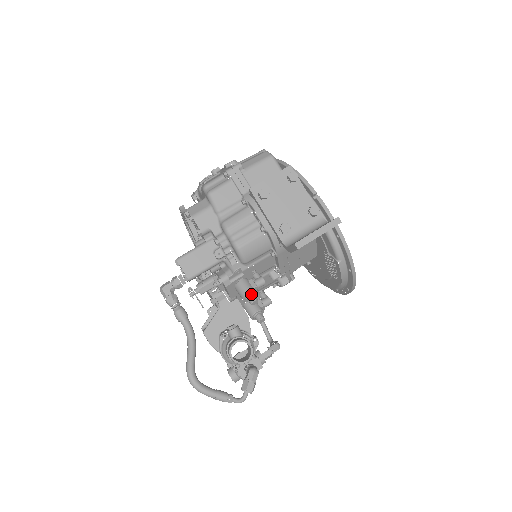
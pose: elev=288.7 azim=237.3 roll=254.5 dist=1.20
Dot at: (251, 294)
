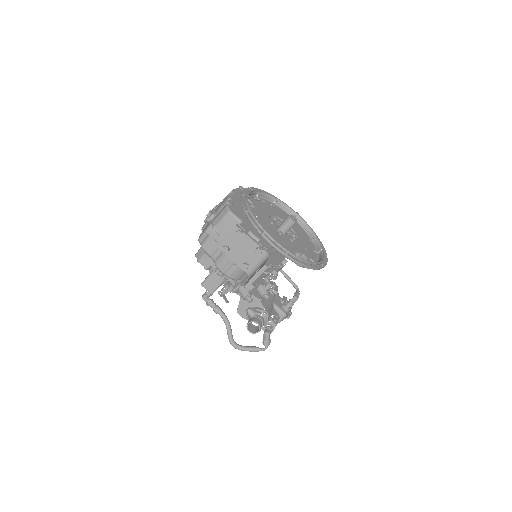
Dot at: (247, 297)
